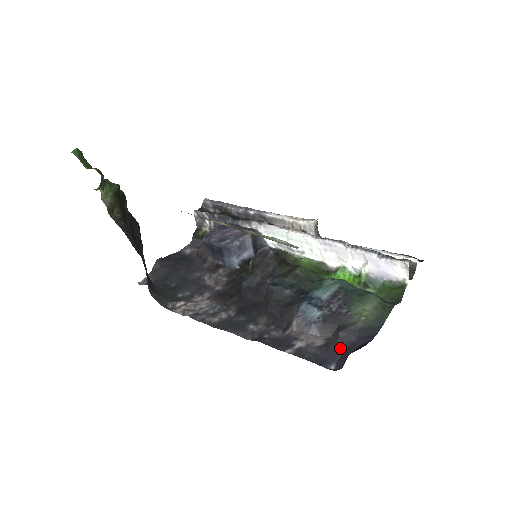
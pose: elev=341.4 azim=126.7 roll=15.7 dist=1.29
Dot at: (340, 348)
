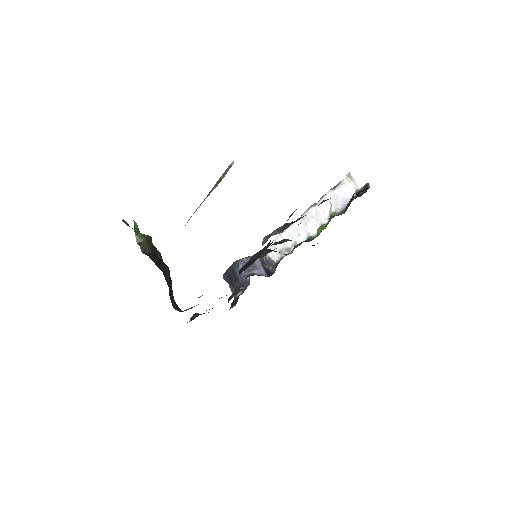
Dot at: occluded
